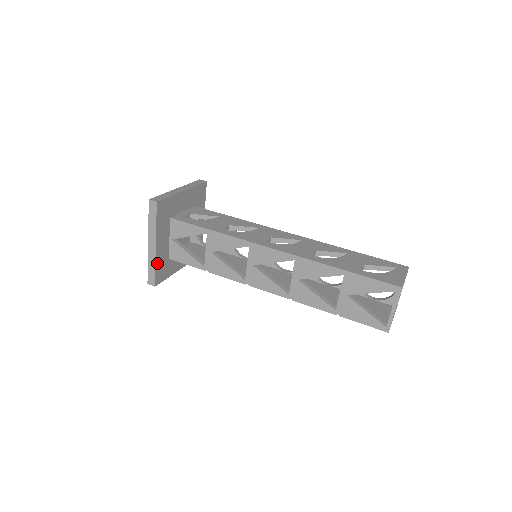
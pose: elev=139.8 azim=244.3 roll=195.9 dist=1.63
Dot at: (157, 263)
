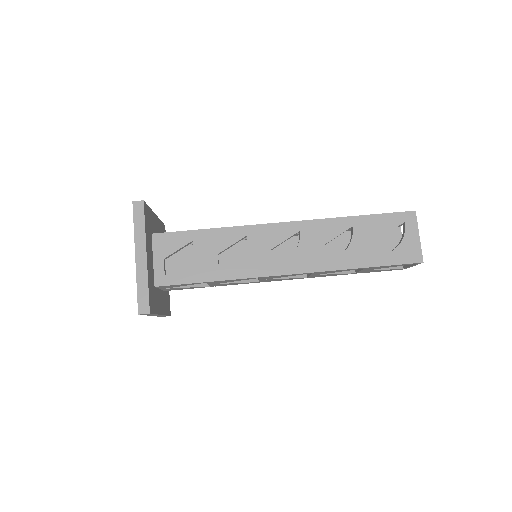
Dot at: (165, 312)
